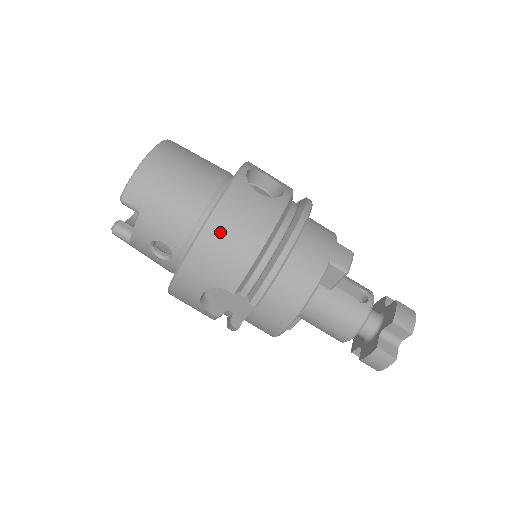
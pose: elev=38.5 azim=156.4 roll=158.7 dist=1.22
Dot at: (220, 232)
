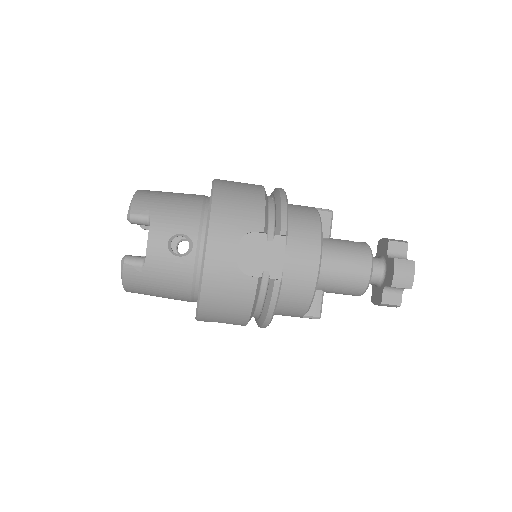
Dot at: (227, 193)
